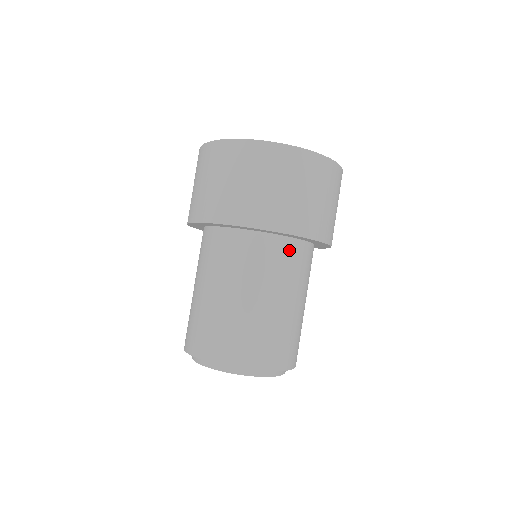
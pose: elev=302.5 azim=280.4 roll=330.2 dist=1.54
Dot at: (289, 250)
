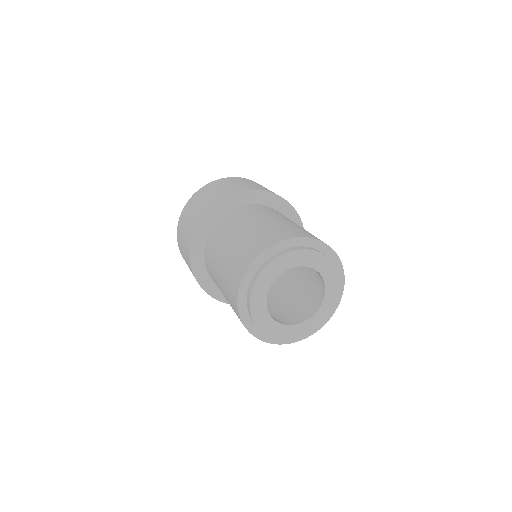
Dot at: occluded
